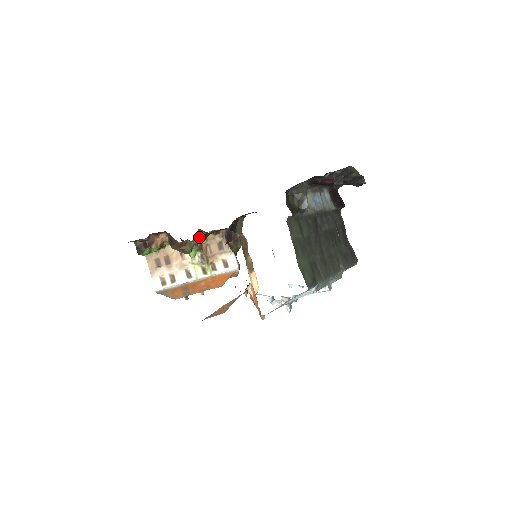
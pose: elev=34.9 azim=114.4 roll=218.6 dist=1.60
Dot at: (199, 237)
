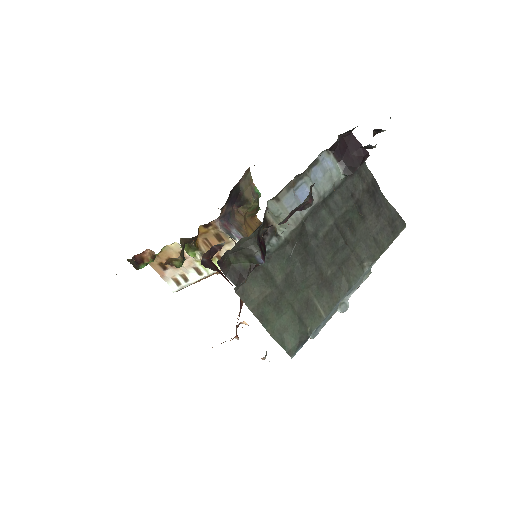
Dot at: (187, 241)
